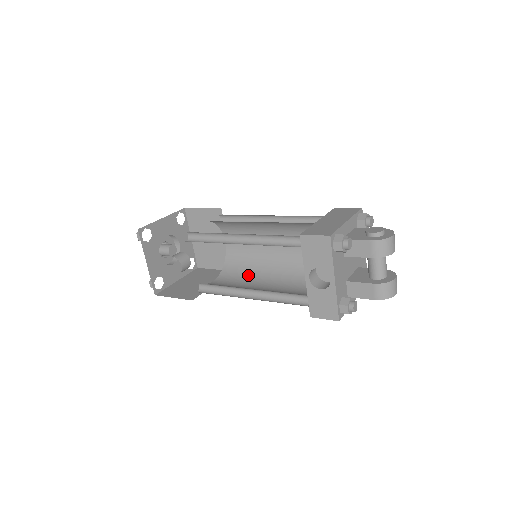
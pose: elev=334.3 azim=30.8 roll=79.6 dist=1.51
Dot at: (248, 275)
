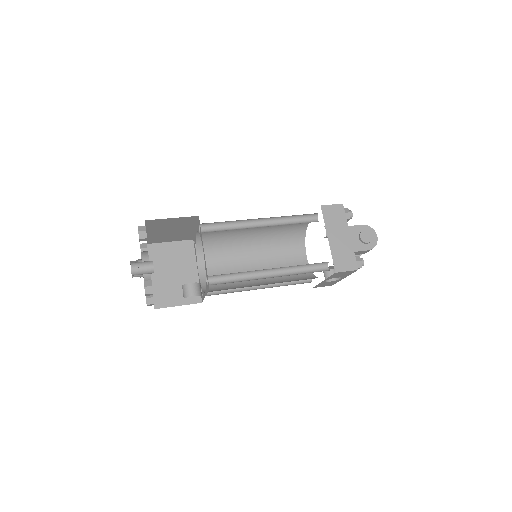
Dot at: (228, 253)
